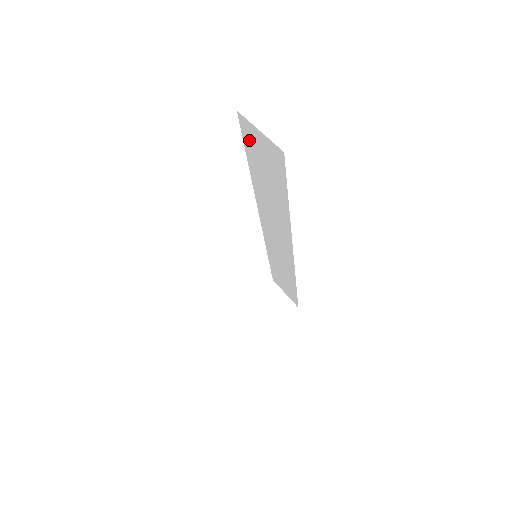
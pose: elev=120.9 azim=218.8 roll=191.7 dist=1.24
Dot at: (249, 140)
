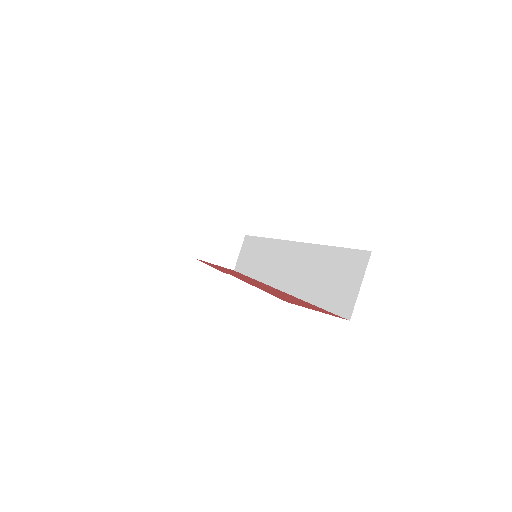
Dot at: (351, 260)
